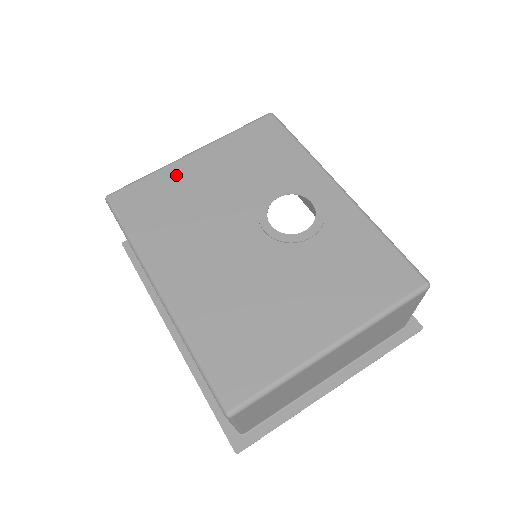
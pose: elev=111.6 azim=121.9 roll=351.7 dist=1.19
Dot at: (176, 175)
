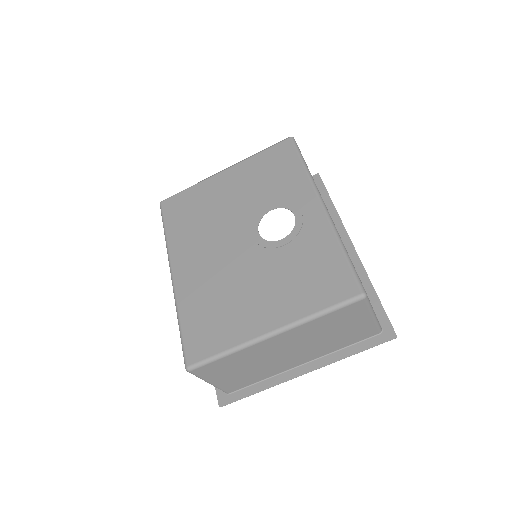
Dot at: (207, 188)
